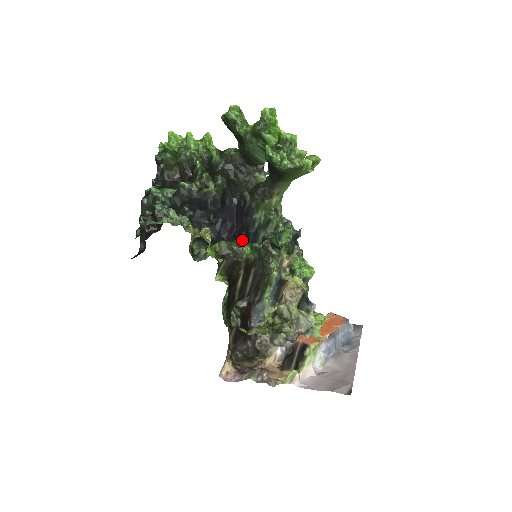
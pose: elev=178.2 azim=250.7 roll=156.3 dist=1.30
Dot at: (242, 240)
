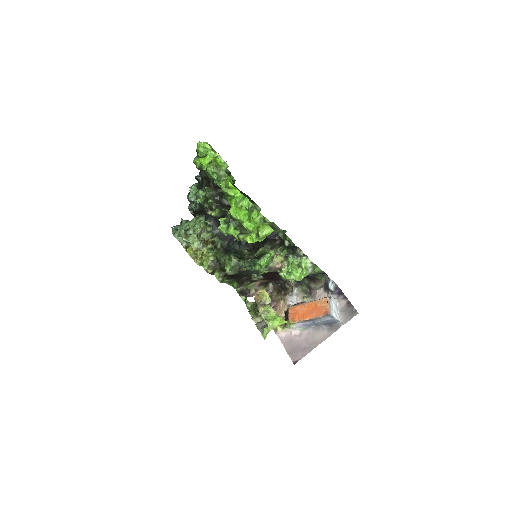
Dot at: (230, 257)
